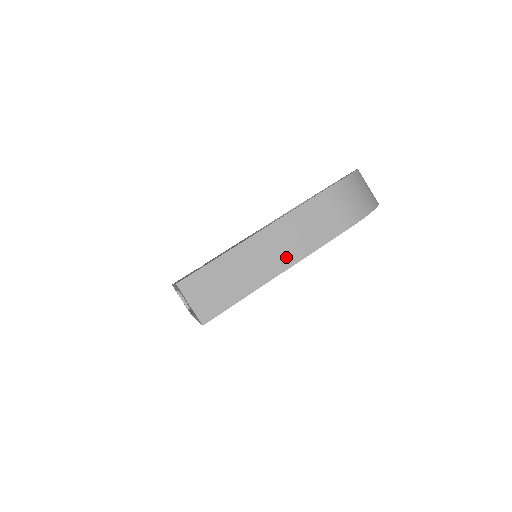
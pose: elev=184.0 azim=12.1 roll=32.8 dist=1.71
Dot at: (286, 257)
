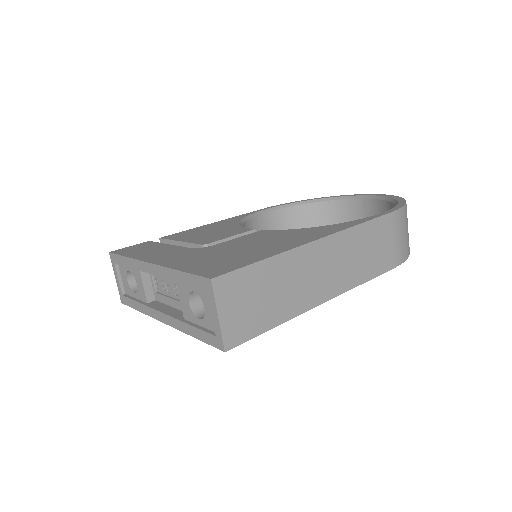
Dot at: (338, 281)
